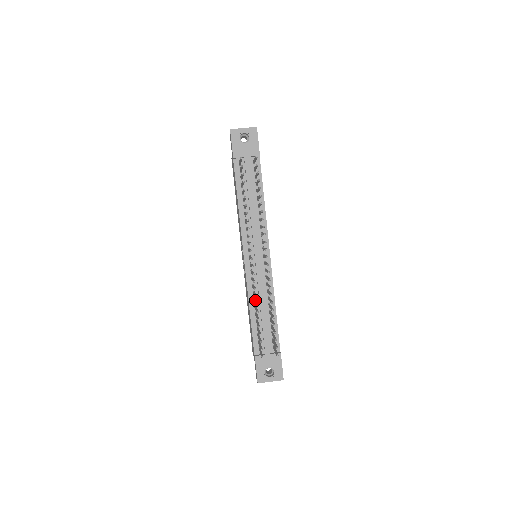
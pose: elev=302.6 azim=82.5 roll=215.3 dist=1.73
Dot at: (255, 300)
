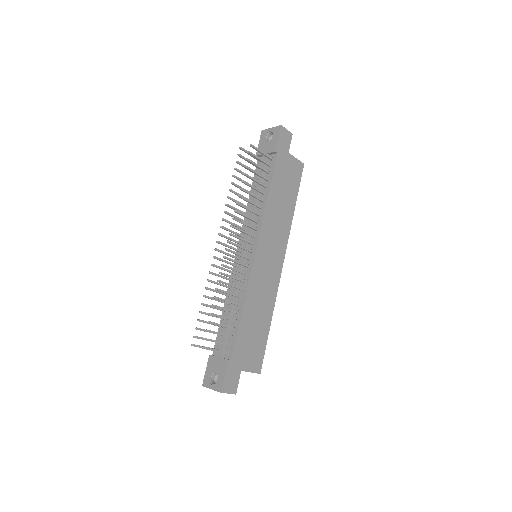
Dot at: (222, 292)
